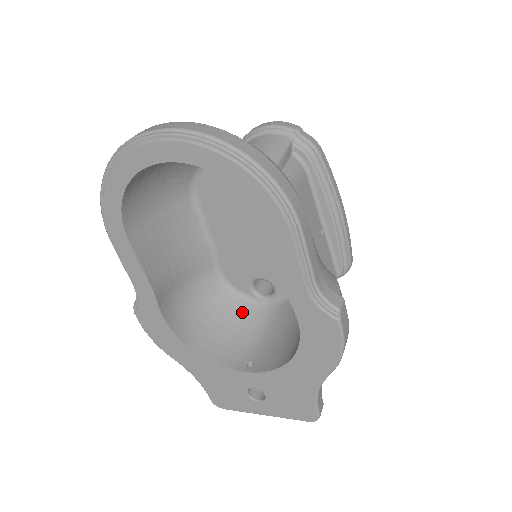
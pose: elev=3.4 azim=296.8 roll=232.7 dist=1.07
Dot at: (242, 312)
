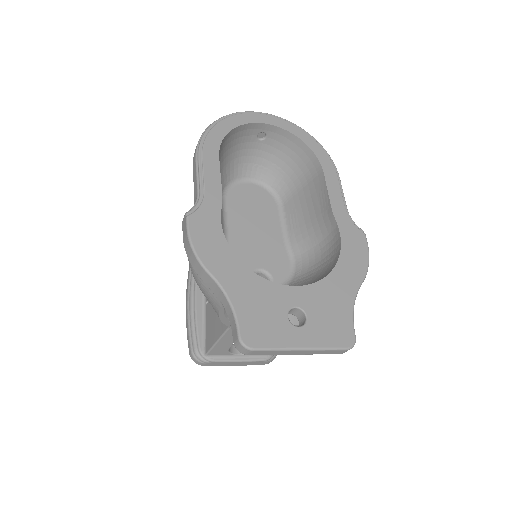
Dot at: occluded
